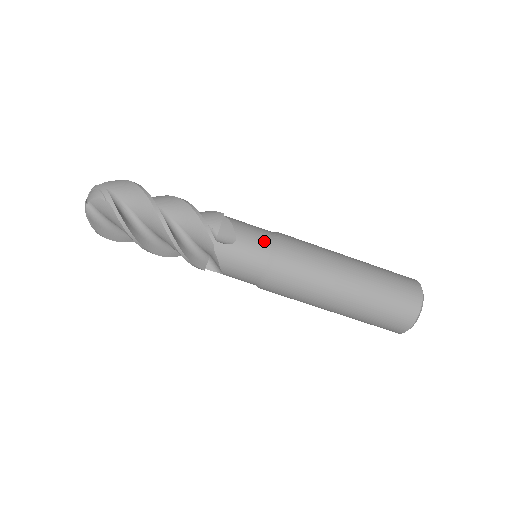
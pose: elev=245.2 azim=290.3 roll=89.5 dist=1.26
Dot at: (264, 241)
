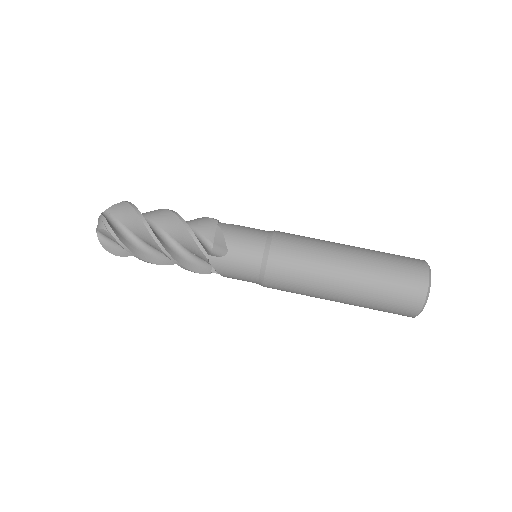
Dot at: (255, 249)
